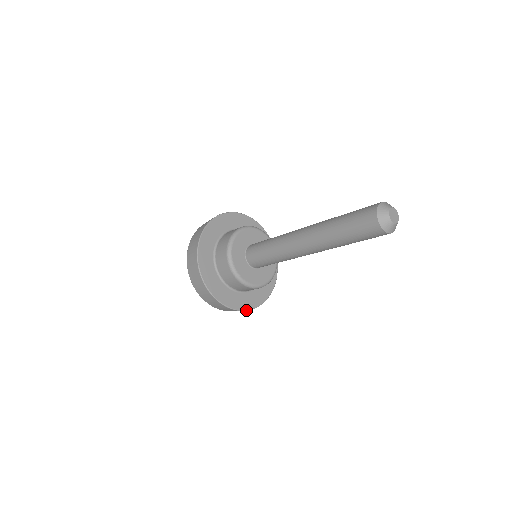
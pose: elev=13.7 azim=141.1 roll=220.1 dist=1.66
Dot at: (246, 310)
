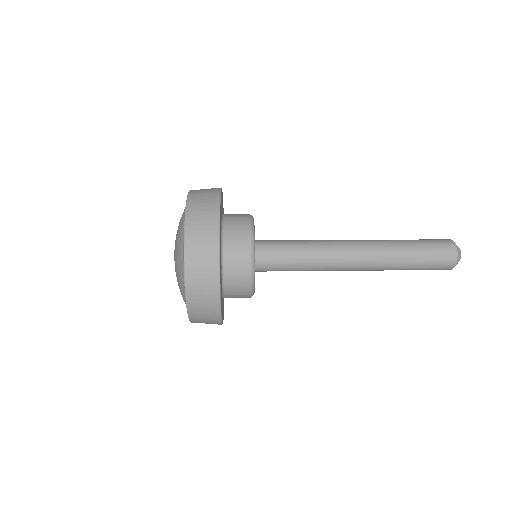
Dot at: (223, 319)
